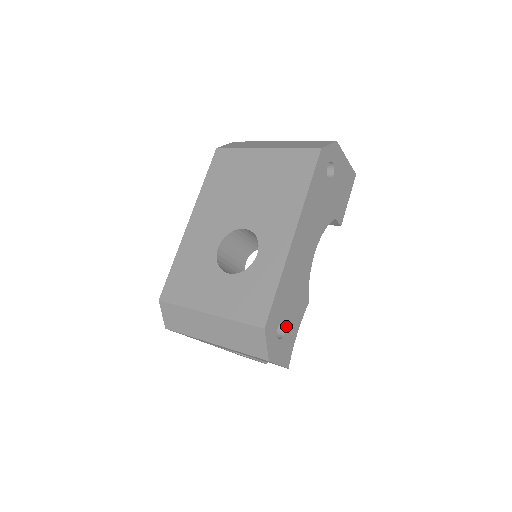
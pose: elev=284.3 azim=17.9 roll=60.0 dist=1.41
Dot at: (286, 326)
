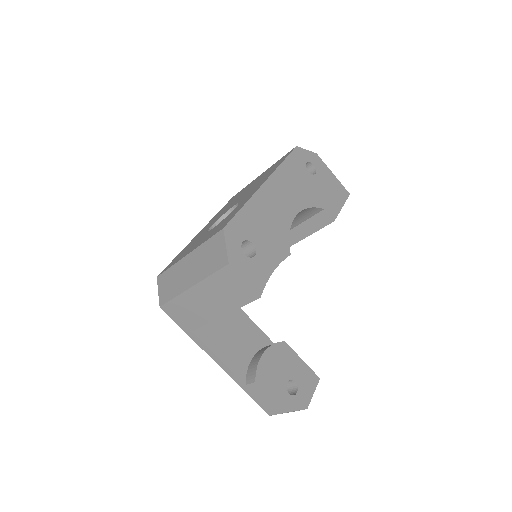
Dot at: (256, 251)
